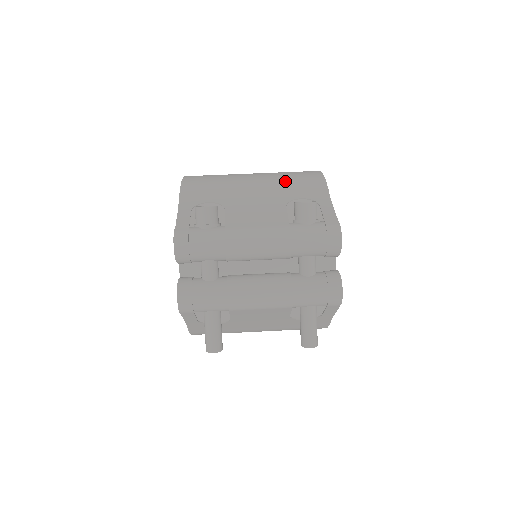
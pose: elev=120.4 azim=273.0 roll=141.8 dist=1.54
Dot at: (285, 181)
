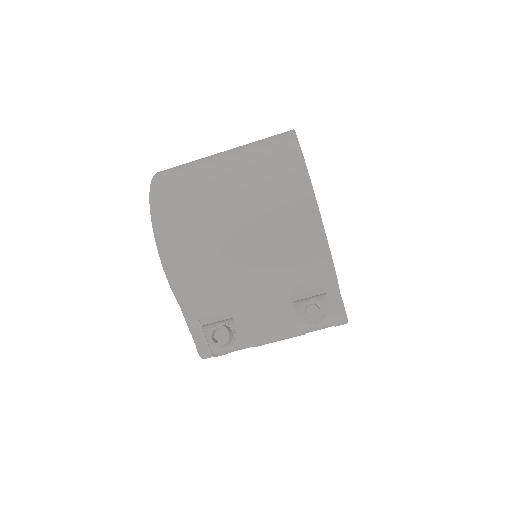
Dot at: (280, 248)
